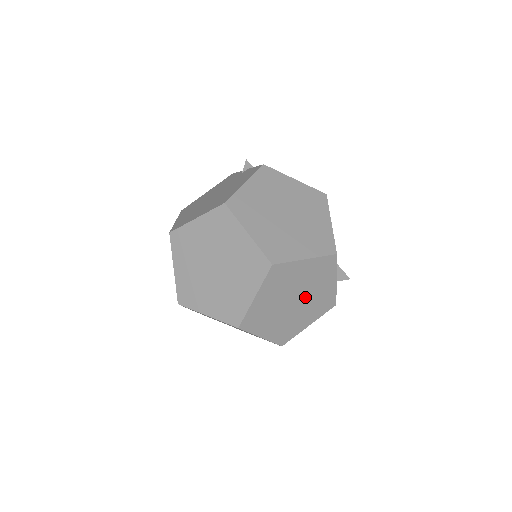
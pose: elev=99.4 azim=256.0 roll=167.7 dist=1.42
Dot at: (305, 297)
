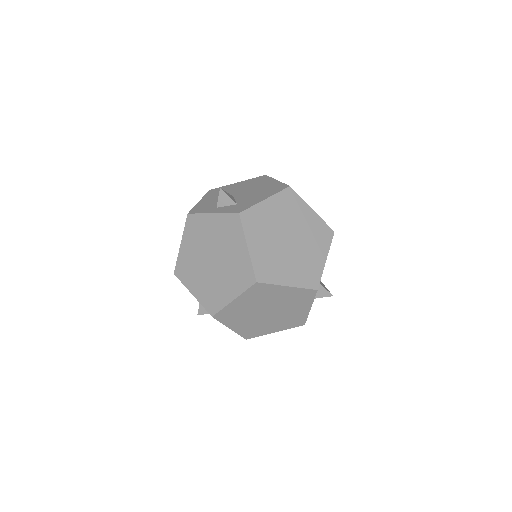
Dot at: (298, 247)
